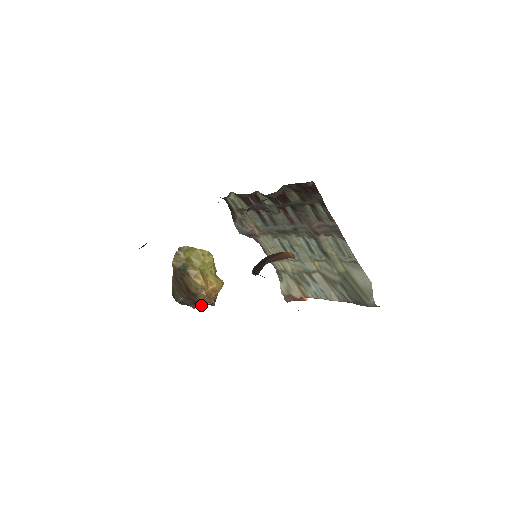
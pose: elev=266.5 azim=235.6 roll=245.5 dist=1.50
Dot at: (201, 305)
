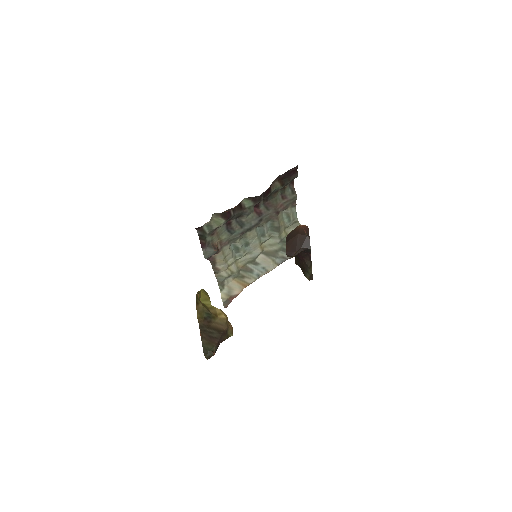
Dot at: occluded
